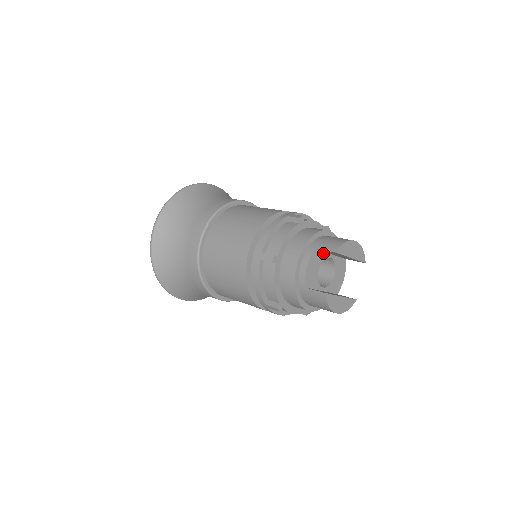
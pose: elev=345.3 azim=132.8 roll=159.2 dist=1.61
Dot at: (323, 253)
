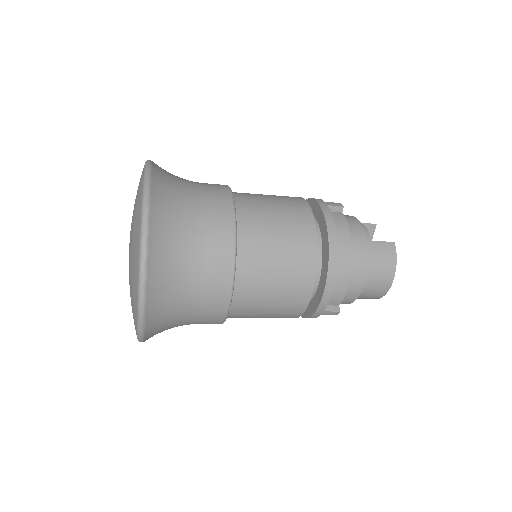
Dot at: occluded
